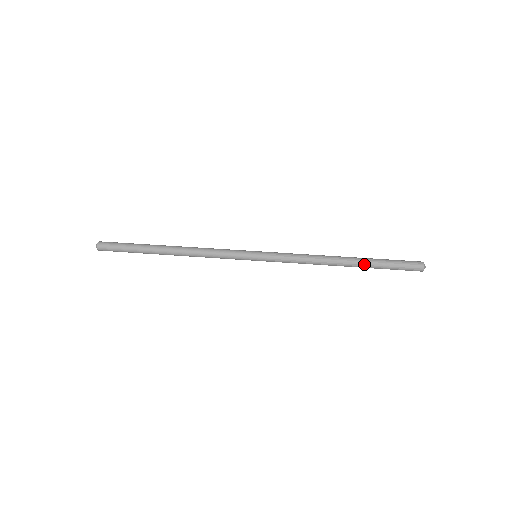
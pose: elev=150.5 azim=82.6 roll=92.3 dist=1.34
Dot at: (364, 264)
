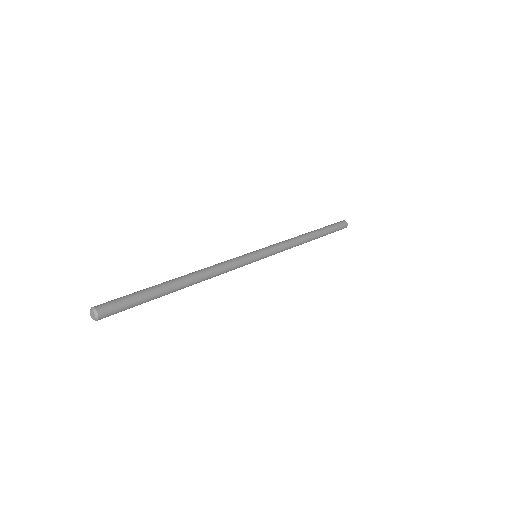
Dot at: (321, 231)
